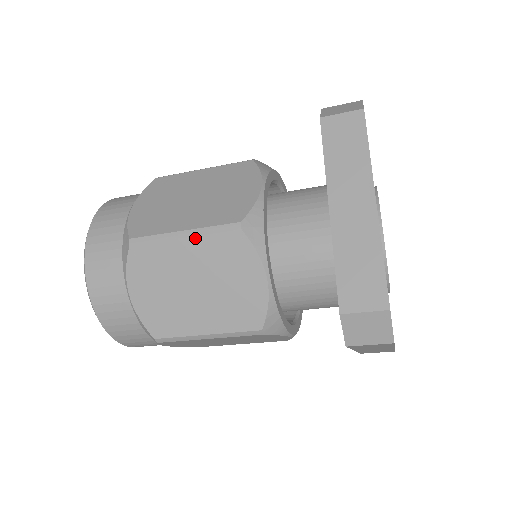
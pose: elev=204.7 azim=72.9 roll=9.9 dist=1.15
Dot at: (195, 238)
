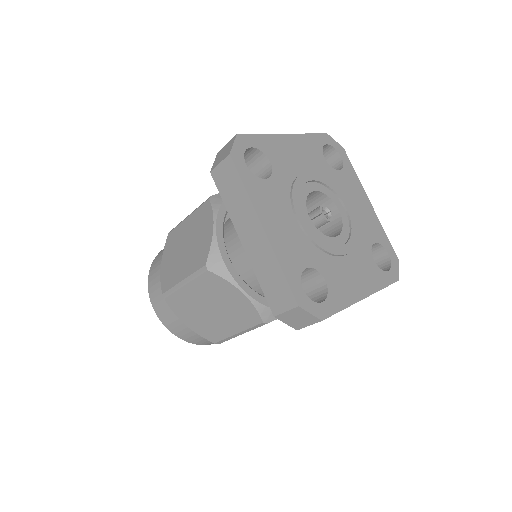
Dot at: (190, 283)
